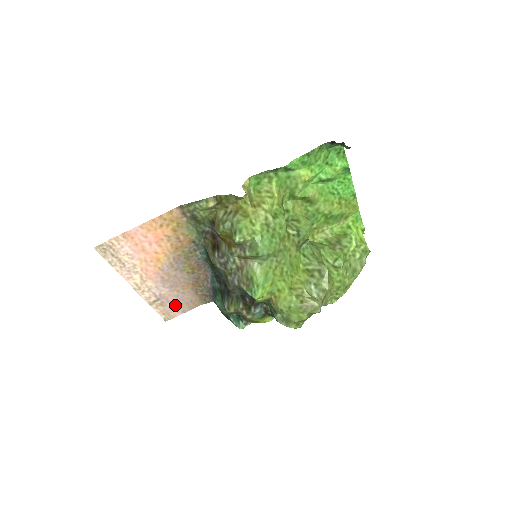
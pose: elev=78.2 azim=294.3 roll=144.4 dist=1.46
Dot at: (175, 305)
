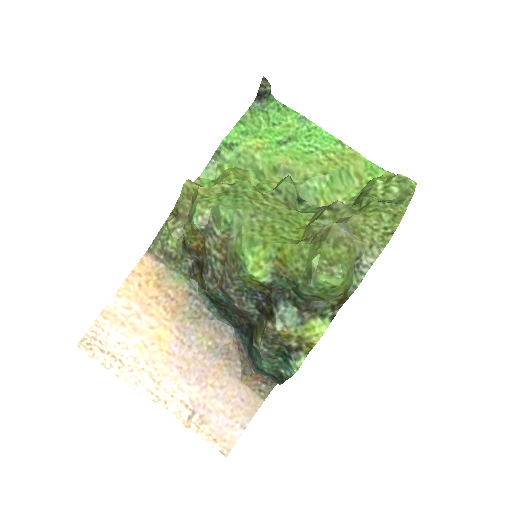
Dot at: (223, 416)
